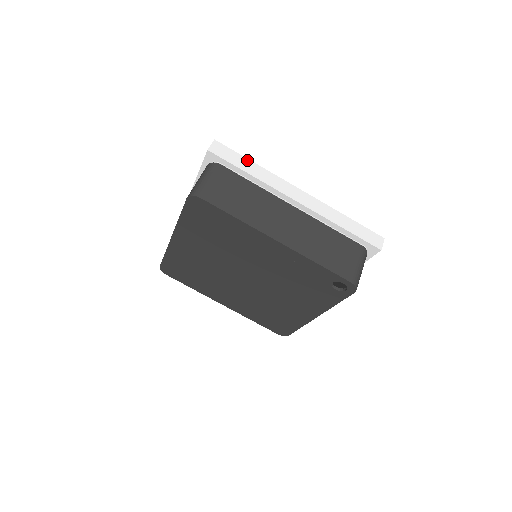
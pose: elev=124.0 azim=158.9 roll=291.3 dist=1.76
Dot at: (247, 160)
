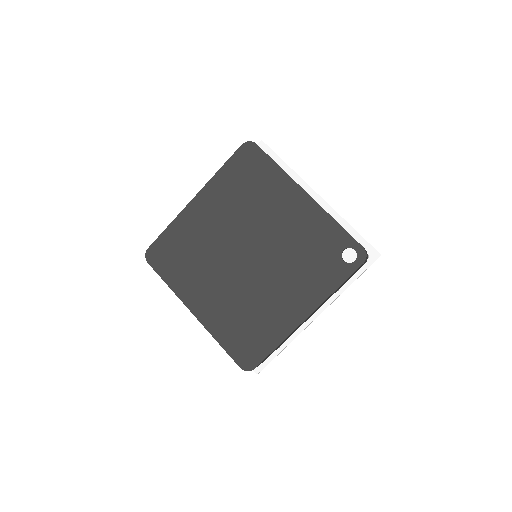
Dot at: occluded
